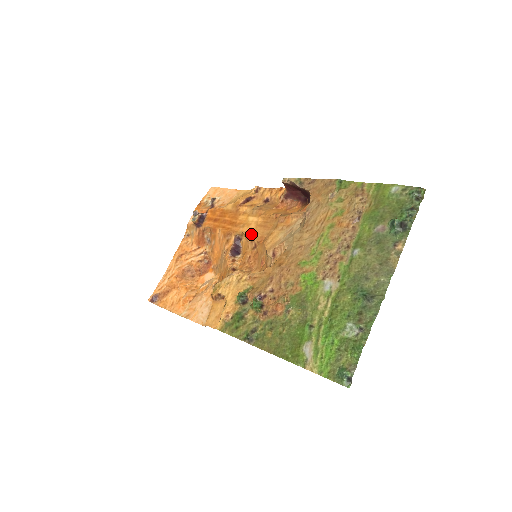
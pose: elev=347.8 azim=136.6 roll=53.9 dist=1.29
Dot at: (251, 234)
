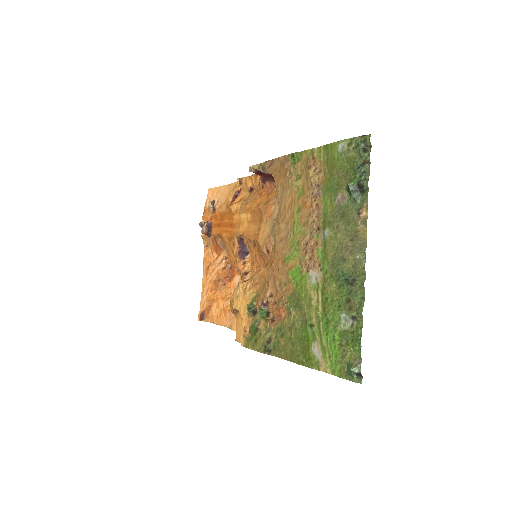
Dot at: (246, 234)
